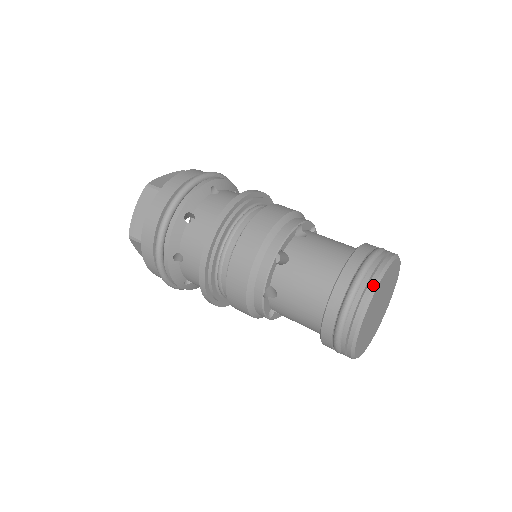
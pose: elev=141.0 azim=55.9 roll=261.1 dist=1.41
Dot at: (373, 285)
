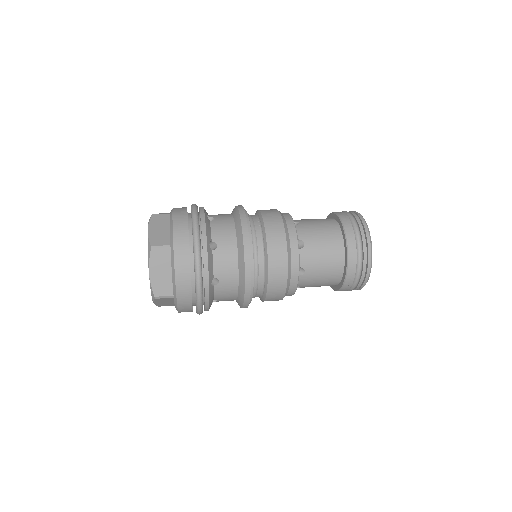
Dot at: (358, 213)
